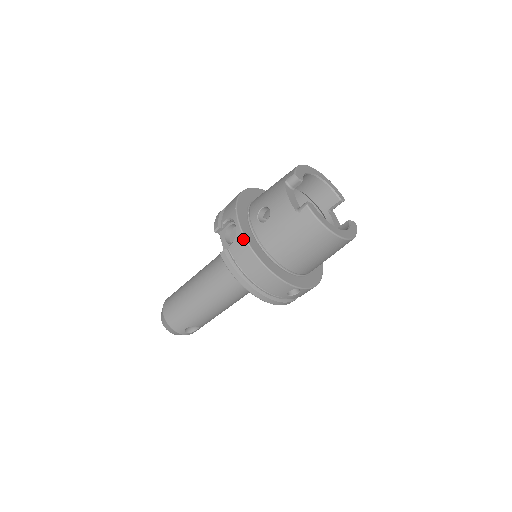
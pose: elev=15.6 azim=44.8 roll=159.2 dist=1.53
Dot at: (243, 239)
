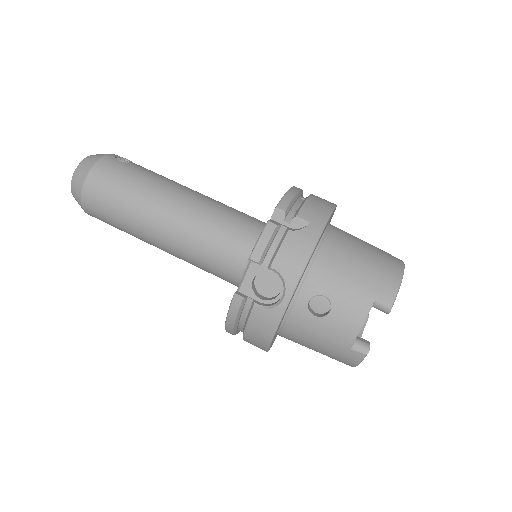
Dot at: (276, 322)
